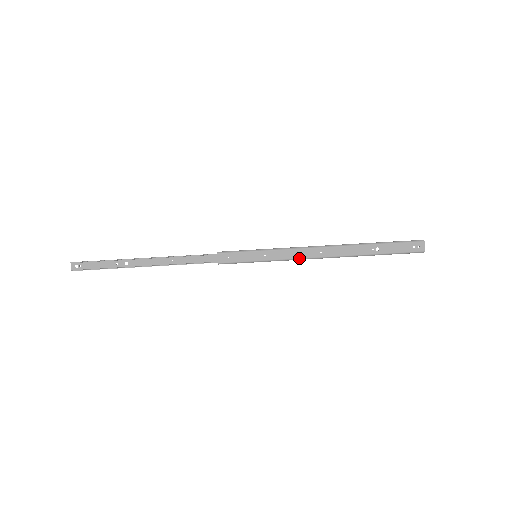
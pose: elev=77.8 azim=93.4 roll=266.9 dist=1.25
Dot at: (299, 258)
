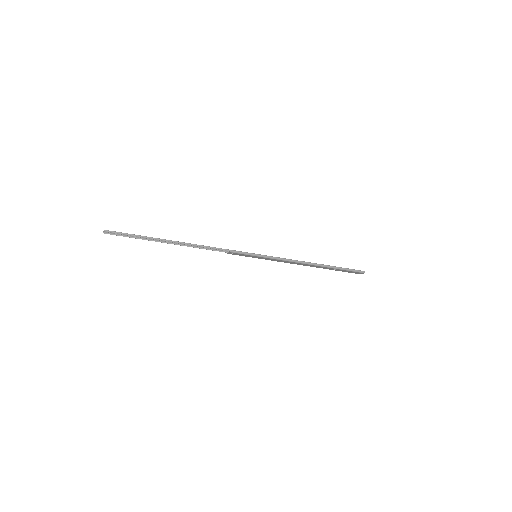
Dot at: (284, 262)
